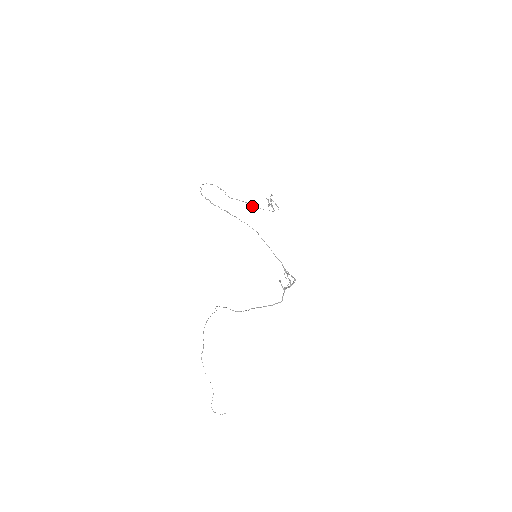
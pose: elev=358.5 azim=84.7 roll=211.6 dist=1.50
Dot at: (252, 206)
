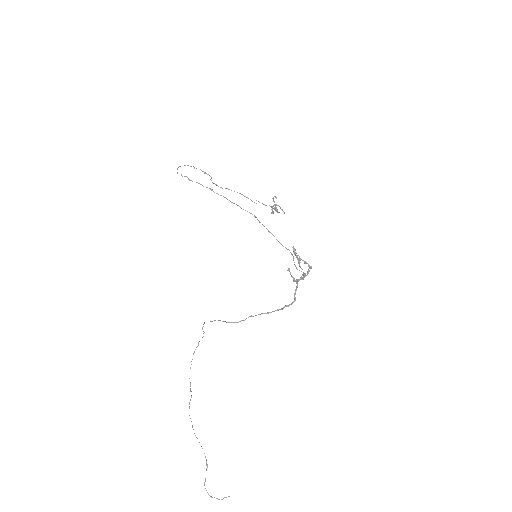
Dot at: (248, 198)
